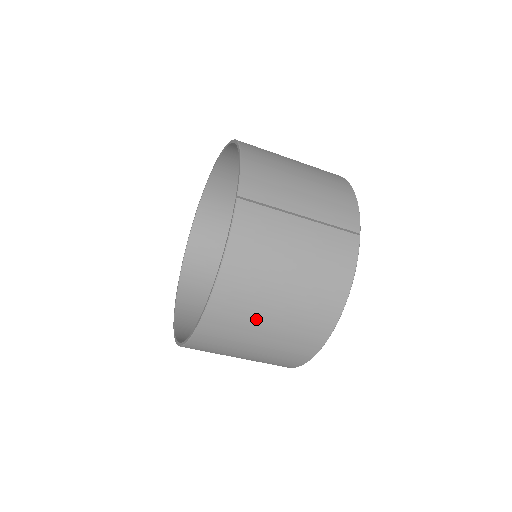
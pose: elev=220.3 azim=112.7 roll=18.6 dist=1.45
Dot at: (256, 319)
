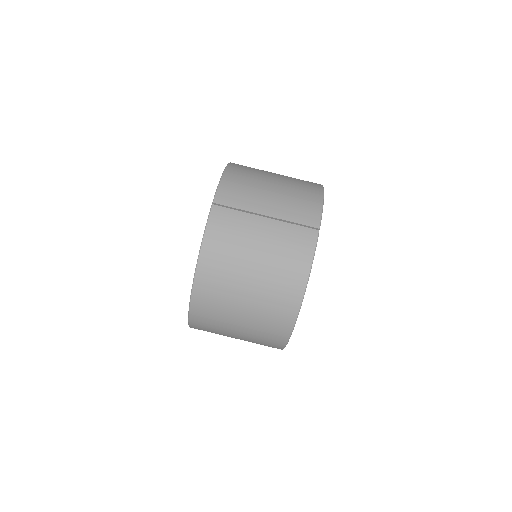
Dot at: (232, 299)
